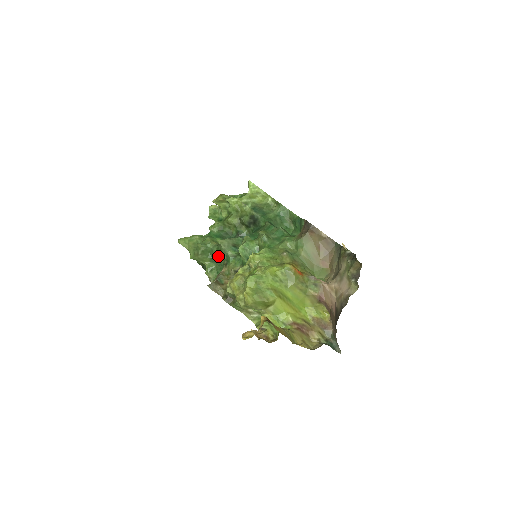
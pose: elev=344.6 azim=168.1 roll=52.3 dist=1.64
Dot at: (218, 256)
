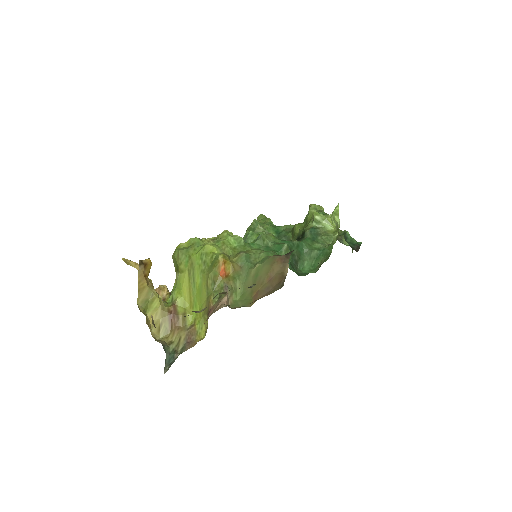
Dot at: occluded
